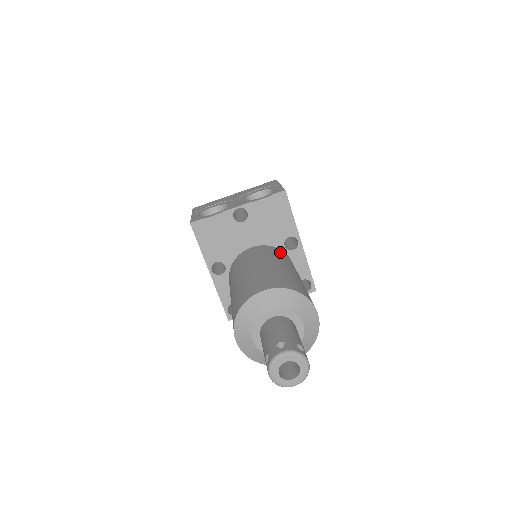
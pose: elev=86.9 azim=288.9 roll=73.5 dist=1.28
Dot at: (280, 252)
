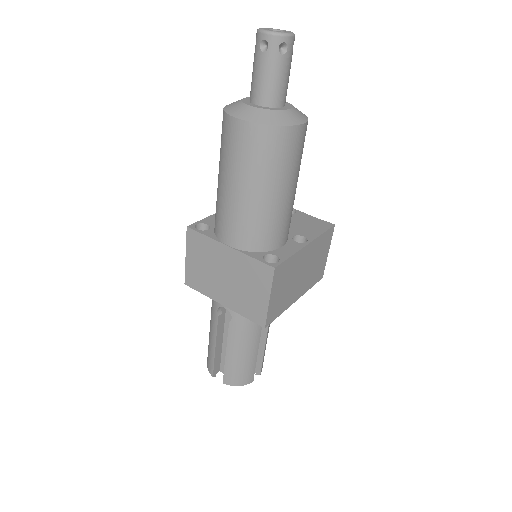
Dot at: occluded
